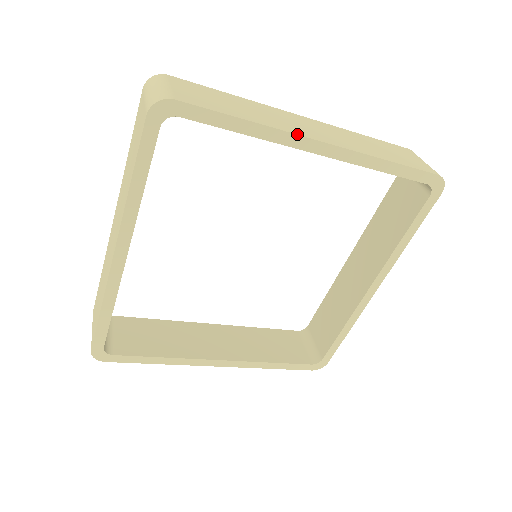
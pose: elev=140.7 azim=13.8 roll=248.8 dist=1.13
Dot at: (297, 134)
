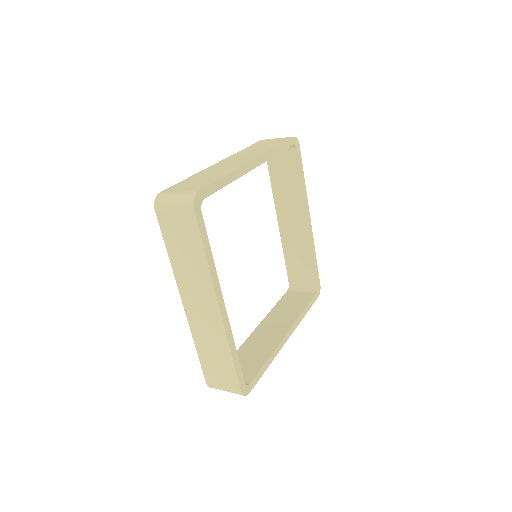
Dot at: (308, 205)
